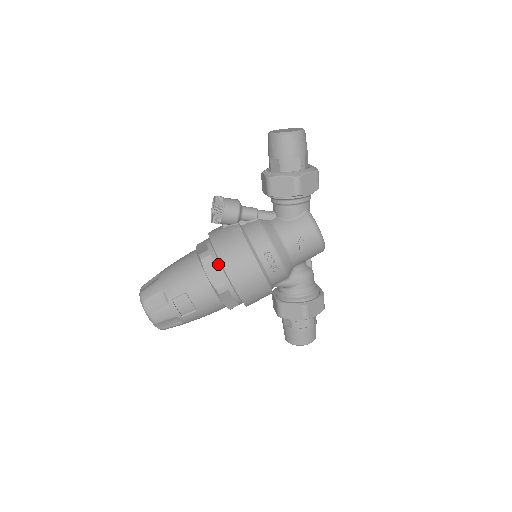
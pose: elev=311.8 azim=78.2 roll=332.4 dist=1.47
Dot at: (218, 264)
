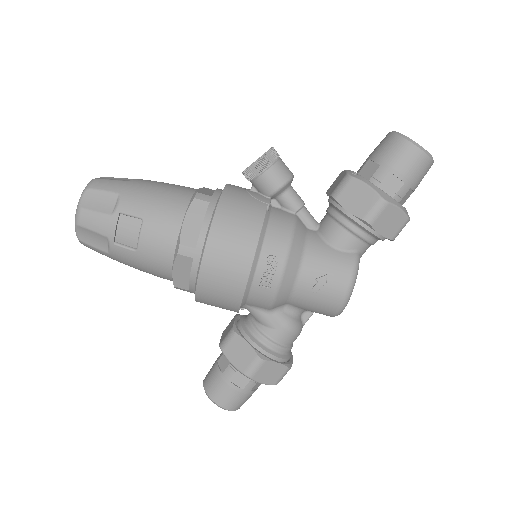
Dot at: (208, 219)
